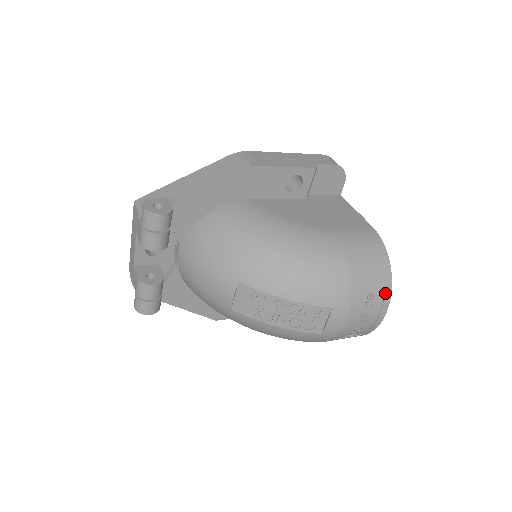
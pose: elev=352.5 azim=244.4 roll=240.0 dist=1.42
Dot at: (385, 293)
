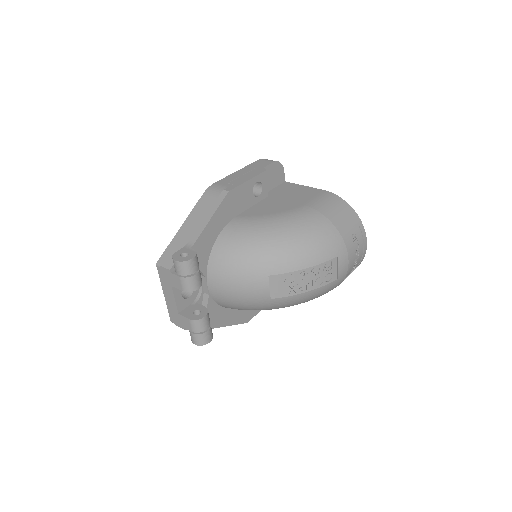
Dot at: (360, 228)
